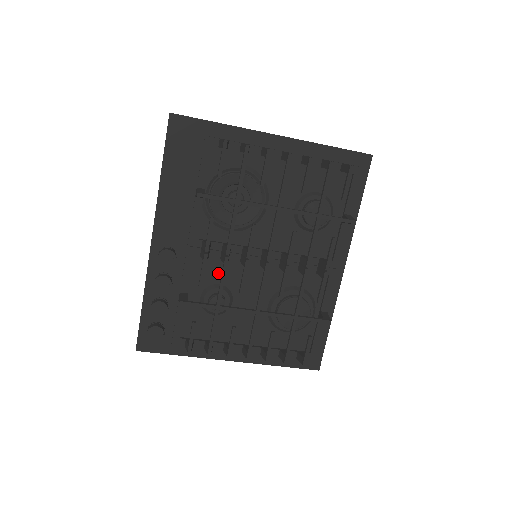
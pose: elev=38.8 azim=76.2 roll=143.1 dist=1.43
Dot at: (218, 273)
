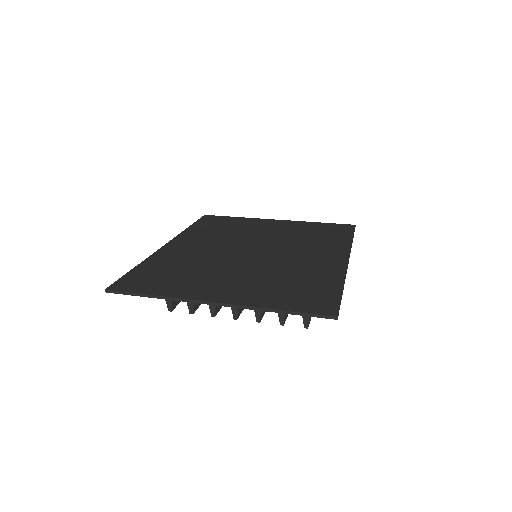
Dot at: (232, 242)
